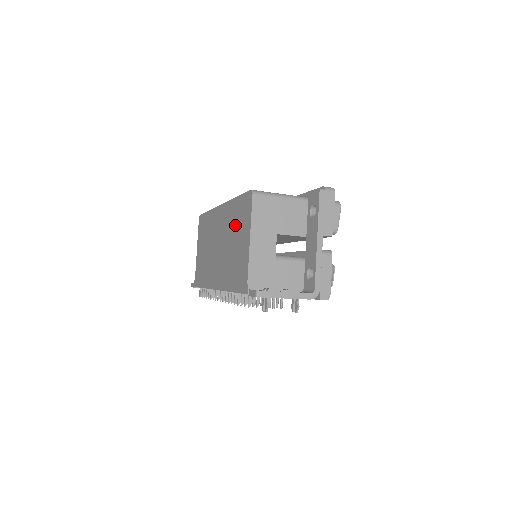
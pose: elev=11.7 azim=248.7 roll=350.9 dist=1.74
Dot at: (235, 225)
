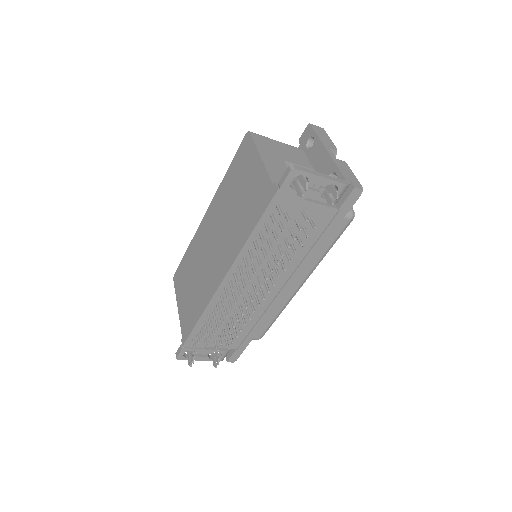
Dot at: (234, 185)
